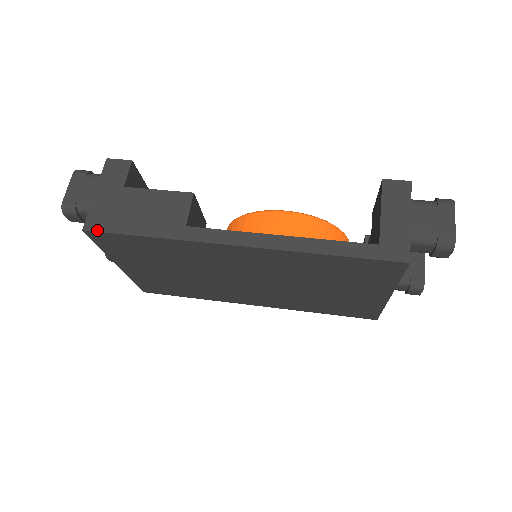
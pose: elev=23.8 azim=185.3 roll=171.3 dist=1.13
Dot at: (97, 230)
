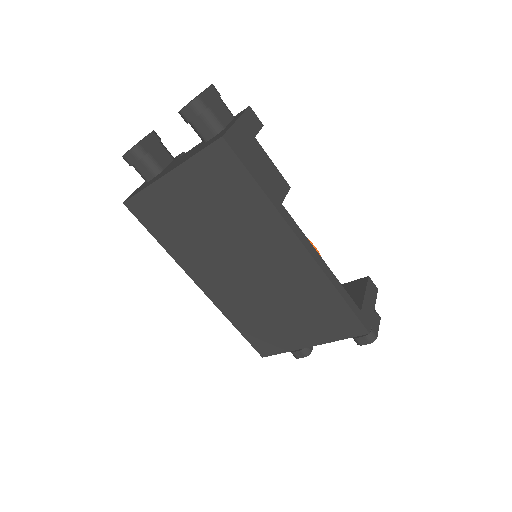
Dot at: (232, 147)
